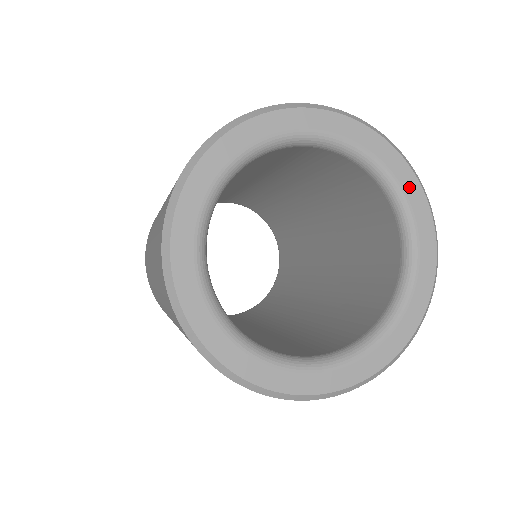
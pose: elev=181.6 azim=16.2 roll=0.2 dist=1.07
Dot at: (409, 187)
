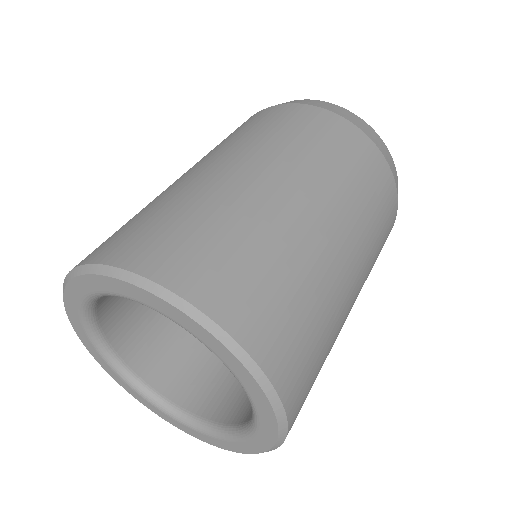
Dot at: (146, 299)
